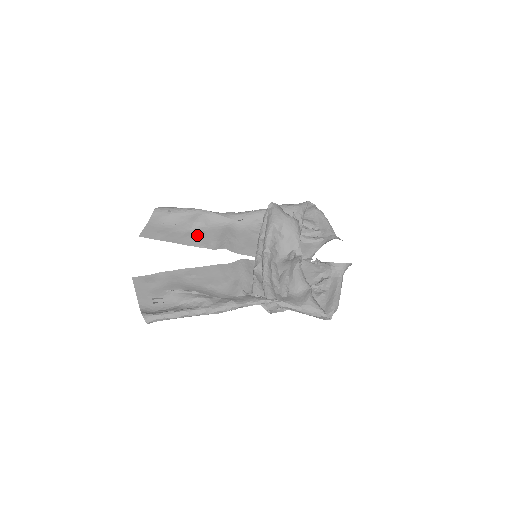
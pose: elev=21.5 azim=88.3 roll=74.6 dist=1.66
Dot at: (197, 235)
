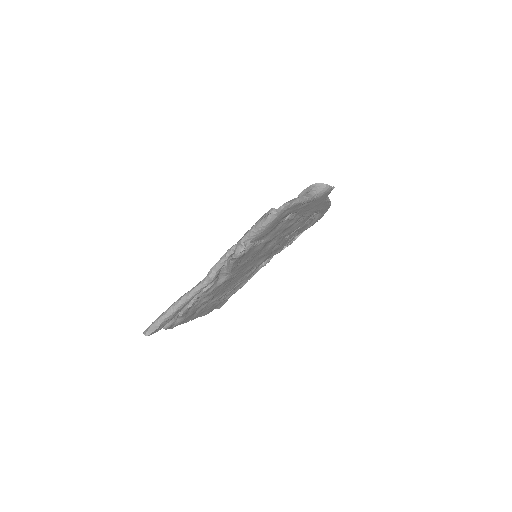
Dot at: occluded
